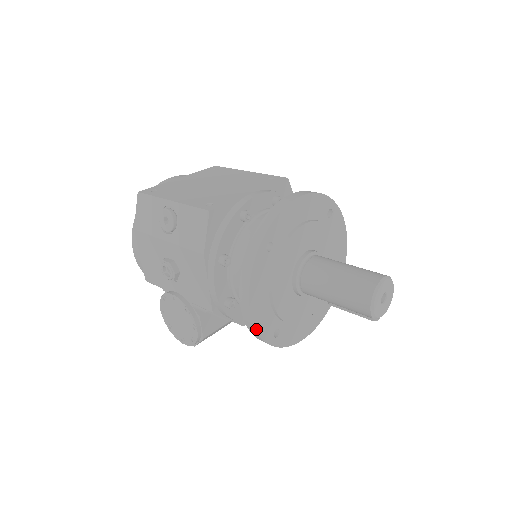
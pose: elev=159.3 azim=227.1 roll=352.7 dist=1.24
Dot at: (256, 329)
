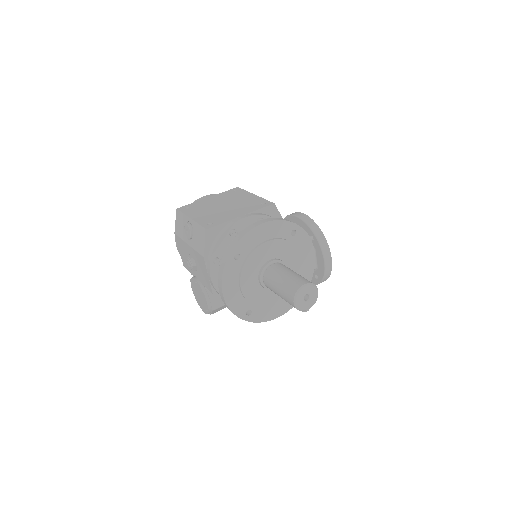
Dot at: (230, 309)
